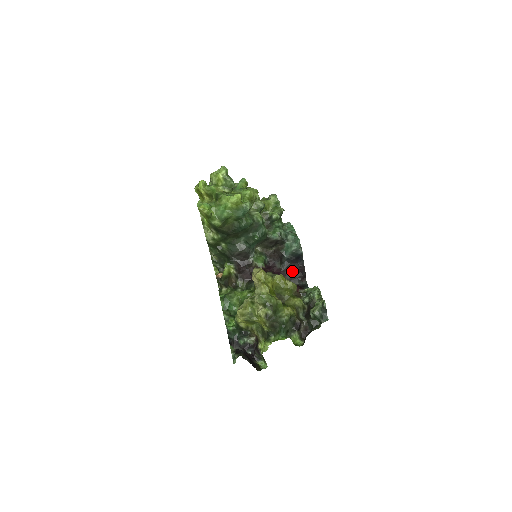
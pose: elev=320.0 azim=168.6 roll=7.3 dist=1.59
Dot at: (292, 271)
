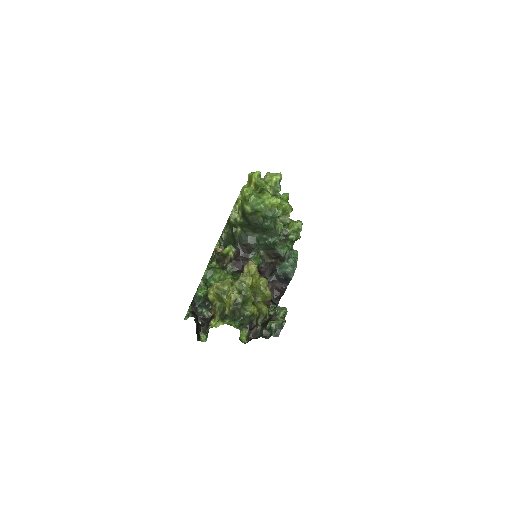
Dot at: (274, 287)
